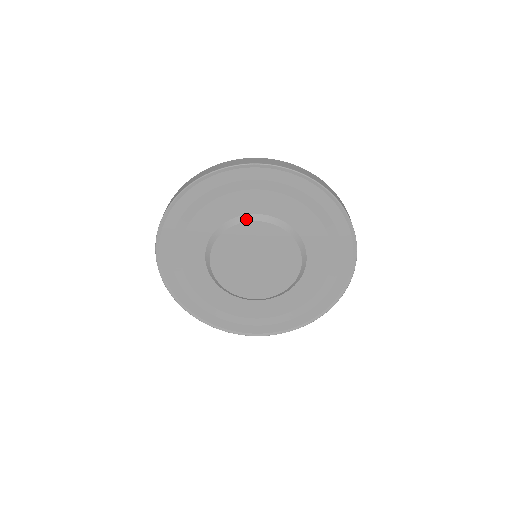
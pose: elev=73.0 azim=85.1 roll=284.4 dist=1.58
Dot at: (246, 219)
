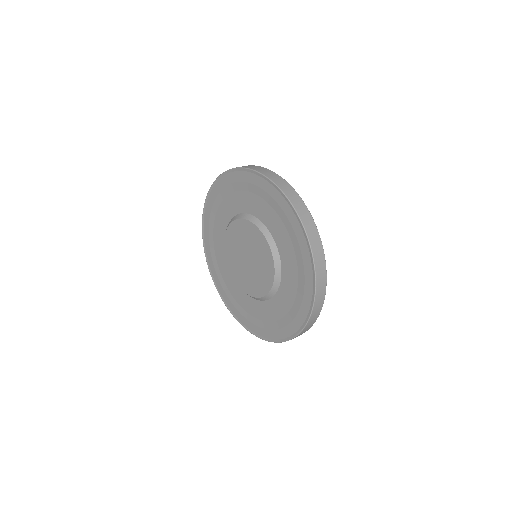
Dot at: (258, 224)
